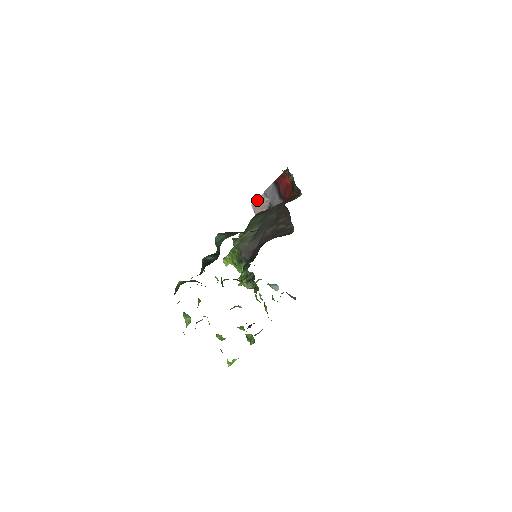
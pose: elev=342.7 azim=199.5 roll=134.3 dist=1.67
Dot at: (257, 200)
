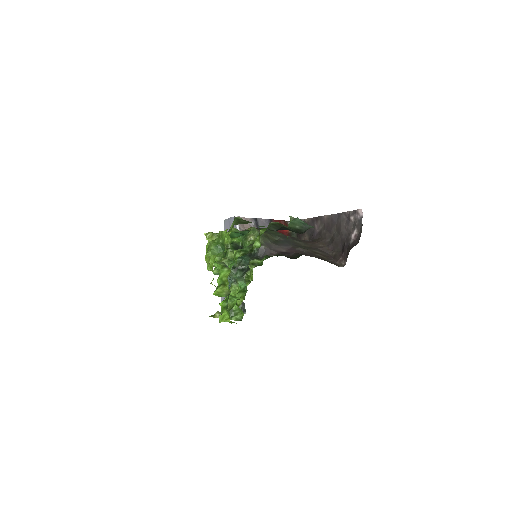
Dot at: (243, 217)
